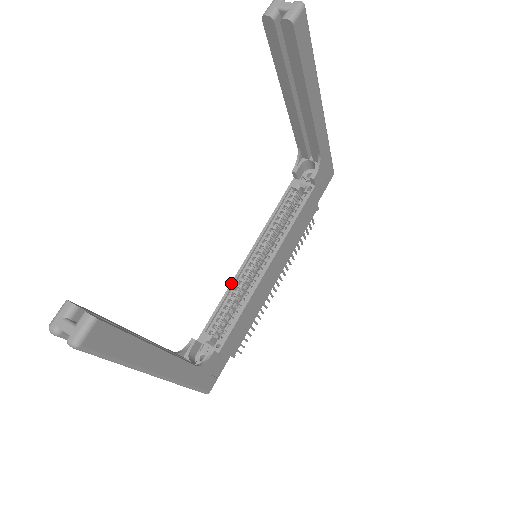
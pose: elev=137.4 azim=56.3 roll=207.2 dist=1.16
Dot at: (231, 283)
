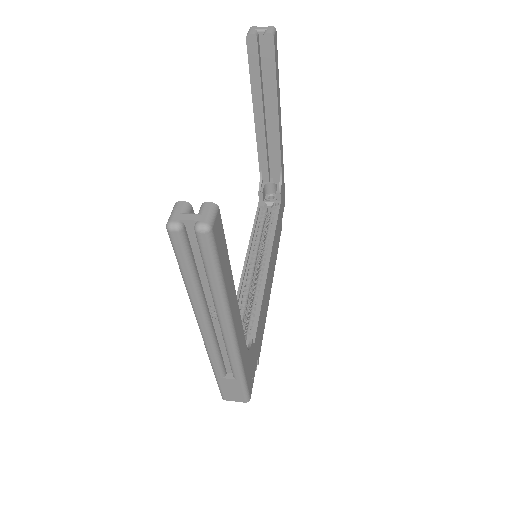
Dot at: (239, 286)
